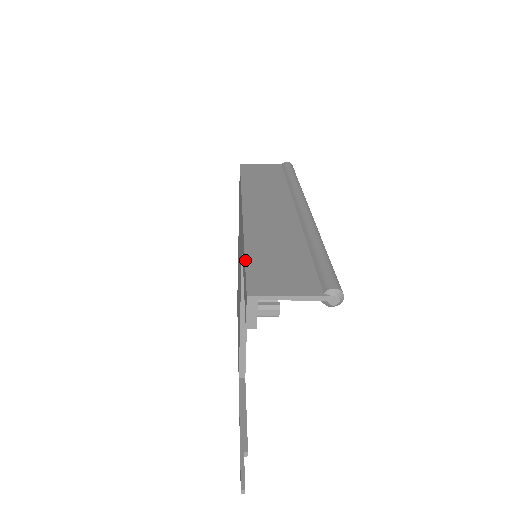
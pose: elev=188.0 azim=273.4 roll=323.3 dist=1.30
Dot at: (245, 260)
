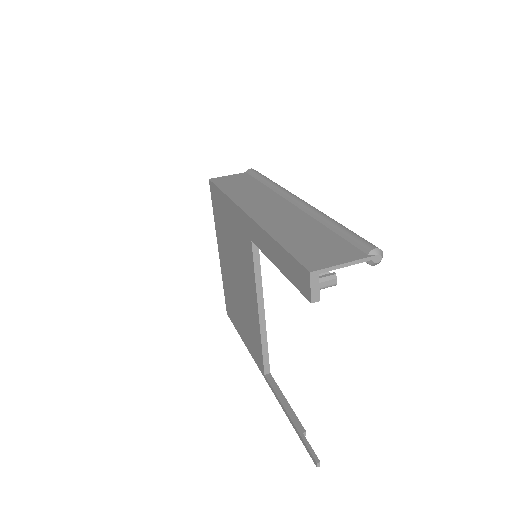
Dot at: (284, 248)
